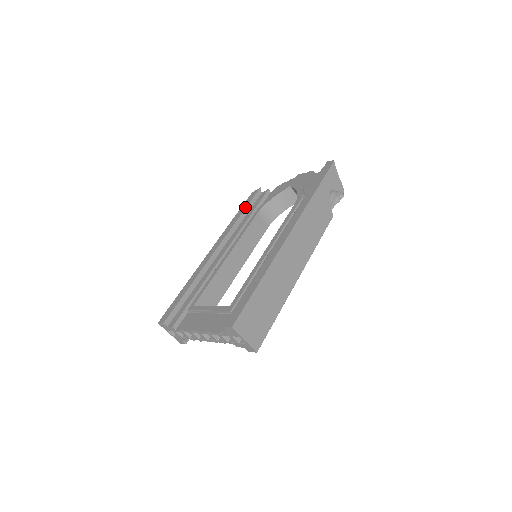
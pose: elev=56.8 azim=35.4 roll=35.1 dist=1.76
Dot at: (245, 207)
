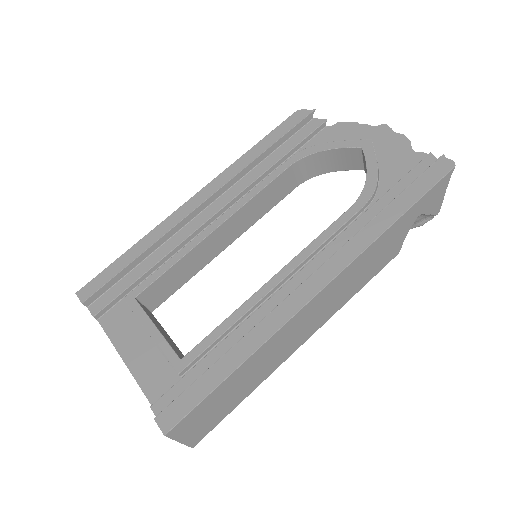
Dot at: (276, 139)
